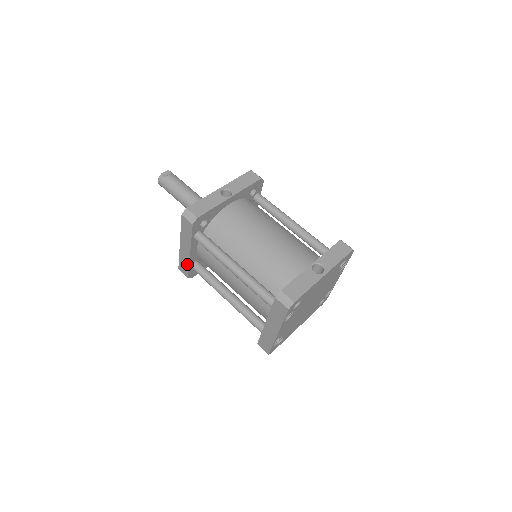
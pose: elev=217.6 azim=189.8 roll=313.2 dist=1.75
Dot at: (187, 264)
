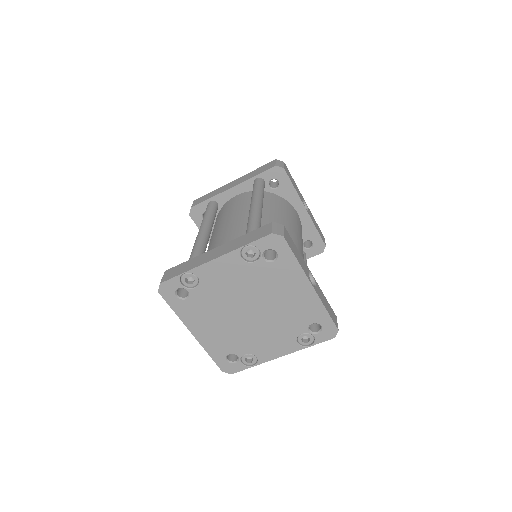
Dot at: (212, 196)
